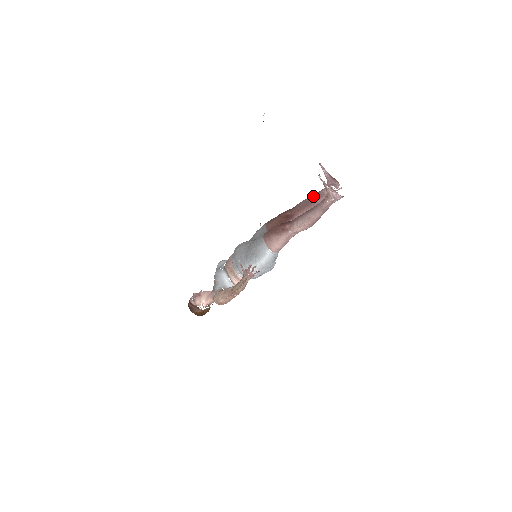
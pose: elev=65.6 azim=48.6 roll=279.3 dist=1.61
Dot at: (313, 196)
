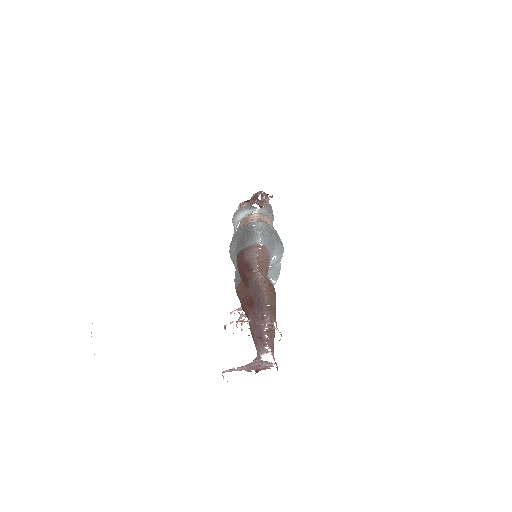
Dot at: occluded
